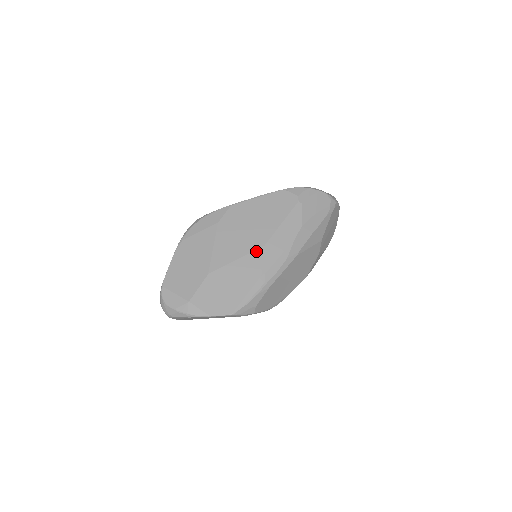
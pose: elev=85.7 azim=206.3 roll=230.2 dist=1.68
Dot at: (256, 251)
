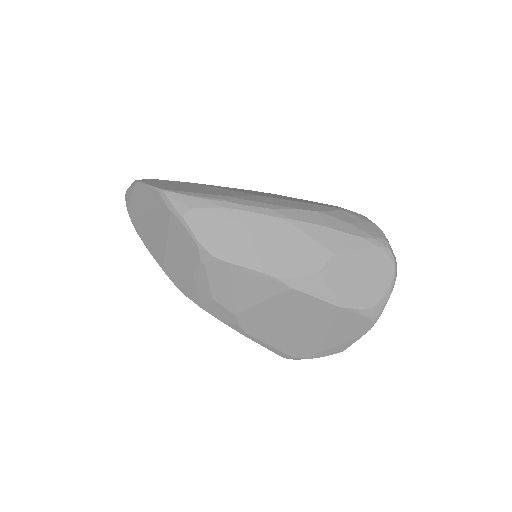
Dot at: (250, 194)
